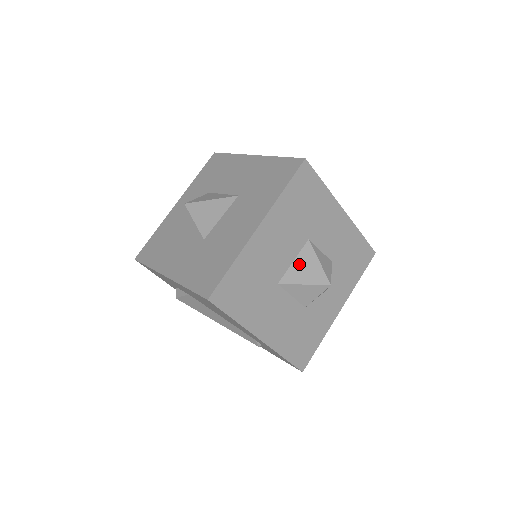
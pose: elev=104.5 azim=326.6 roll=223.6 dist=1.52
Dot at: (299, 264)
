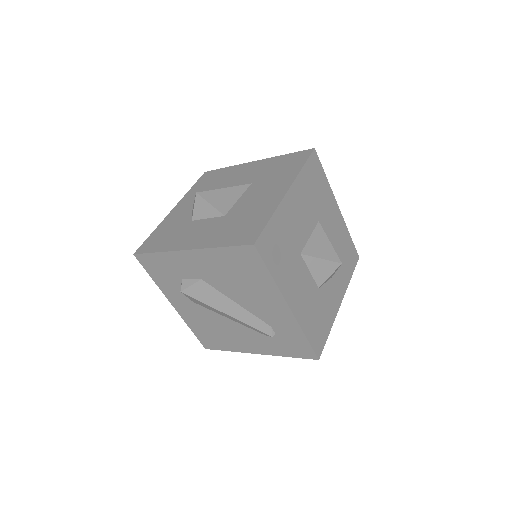
Dot at: (315, 240)
